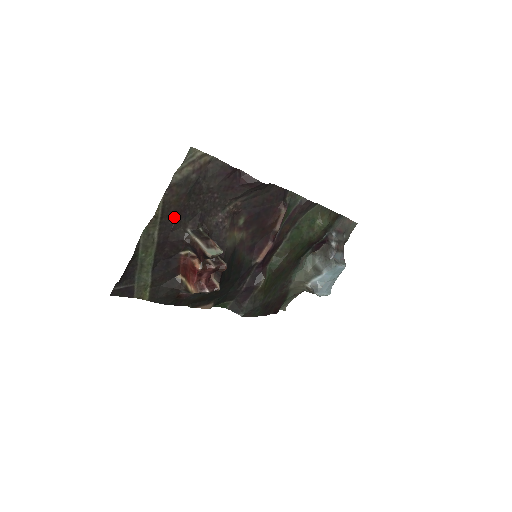
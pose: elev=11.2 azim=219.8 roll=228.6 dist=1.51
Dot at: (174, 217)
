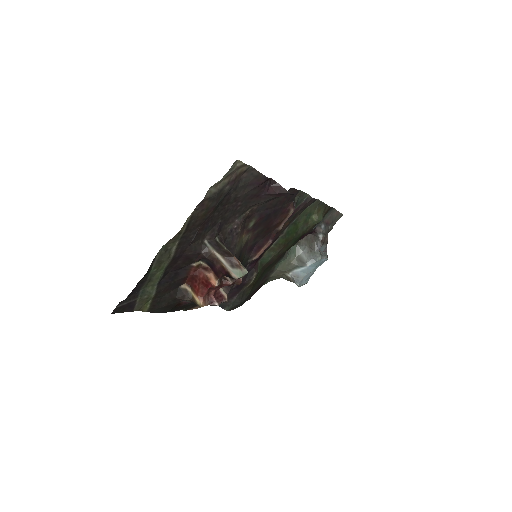
Dot at: (196, 230)
